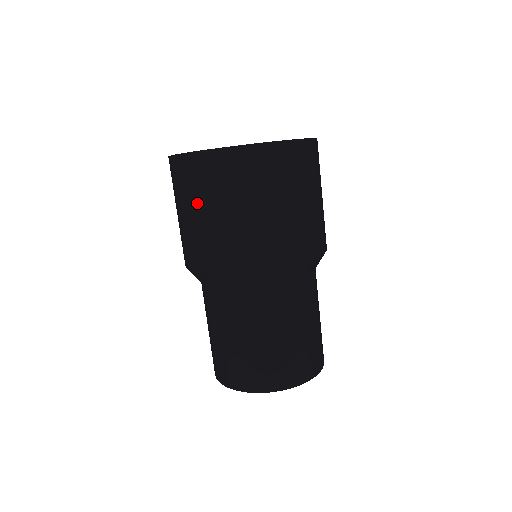
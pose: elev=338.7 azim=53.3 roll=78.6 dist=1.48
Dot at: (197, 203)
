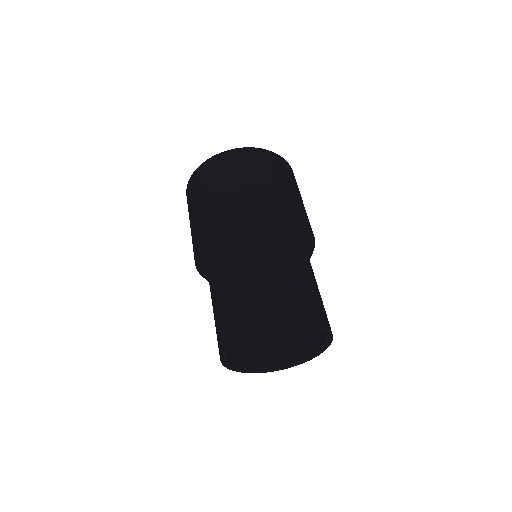
Dot at: (220, 180)
